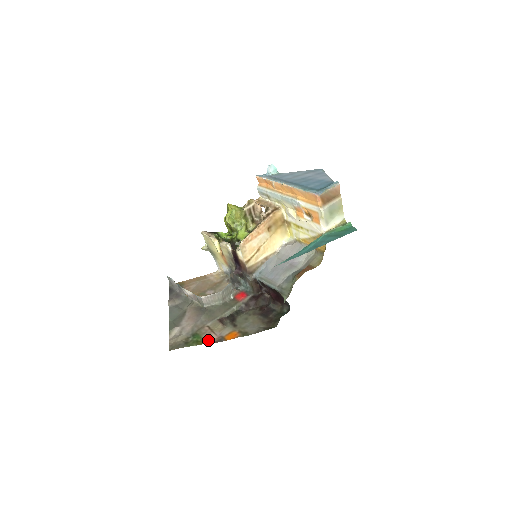
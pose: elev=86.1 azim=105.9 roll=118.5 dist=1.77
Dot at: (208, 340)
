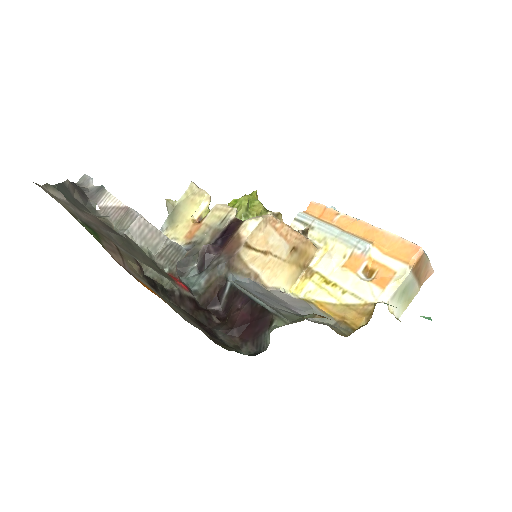
Dot at: (110, 252)
